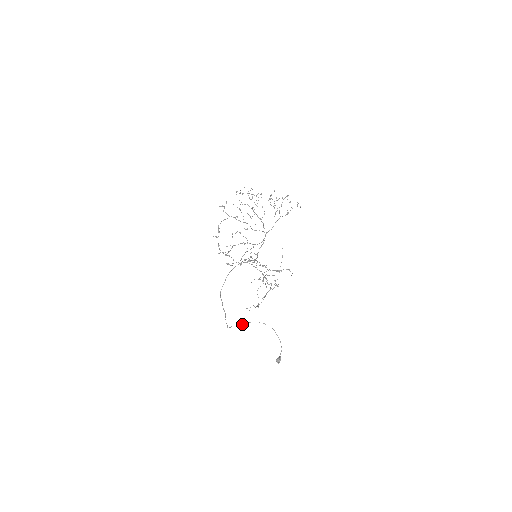
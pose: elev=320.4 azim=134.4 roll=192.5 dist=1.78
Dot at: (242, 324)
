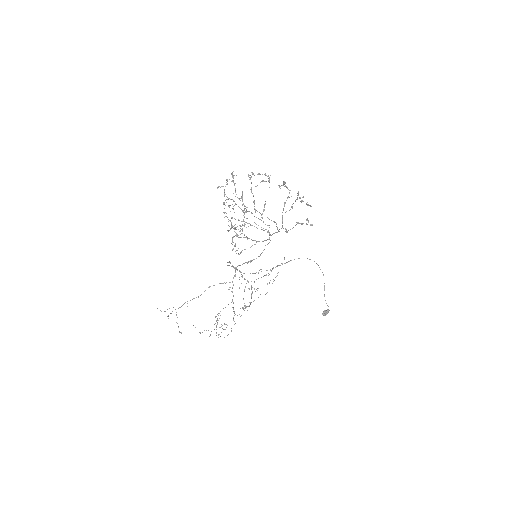
Dot at: (307, 258)
